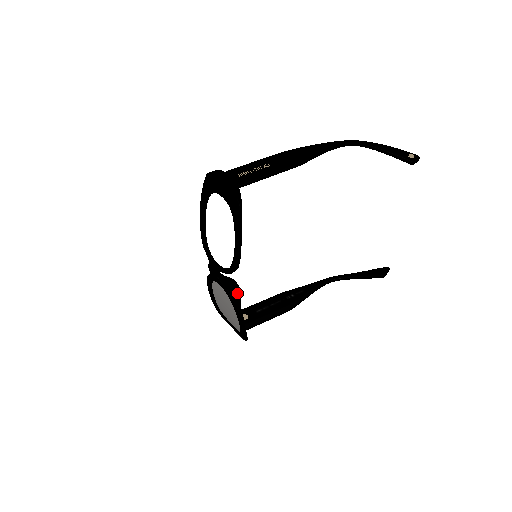
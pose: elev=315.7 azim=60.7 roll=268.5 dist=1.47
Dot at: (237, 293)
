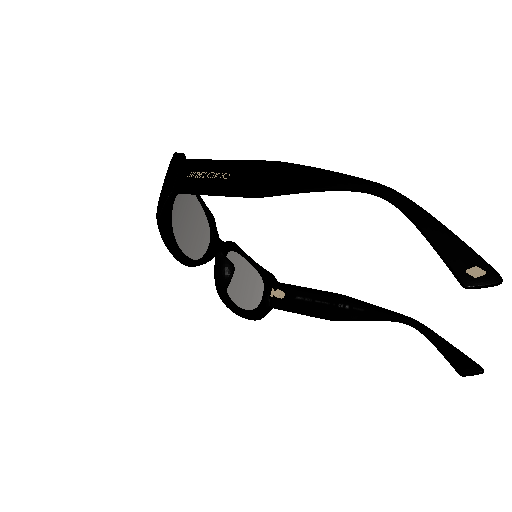
Dot at: (224, 281)
